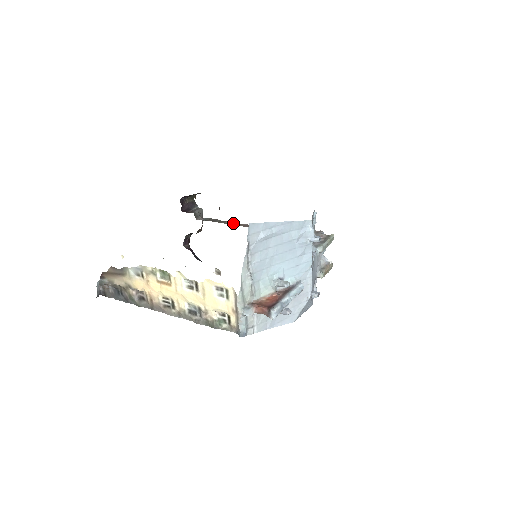
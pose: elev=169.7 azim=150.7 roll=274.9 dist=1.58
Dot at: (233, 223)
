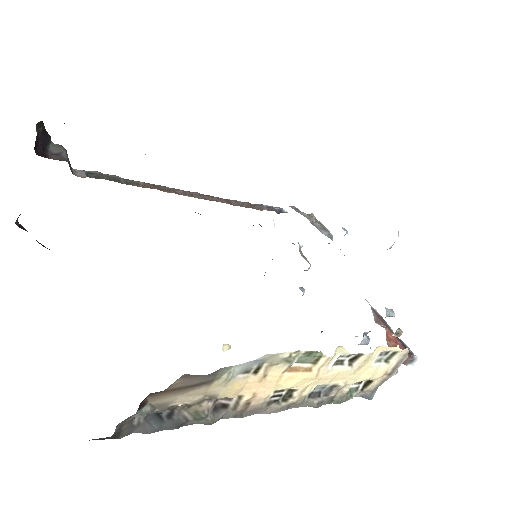
Dot at: (155, 186)
